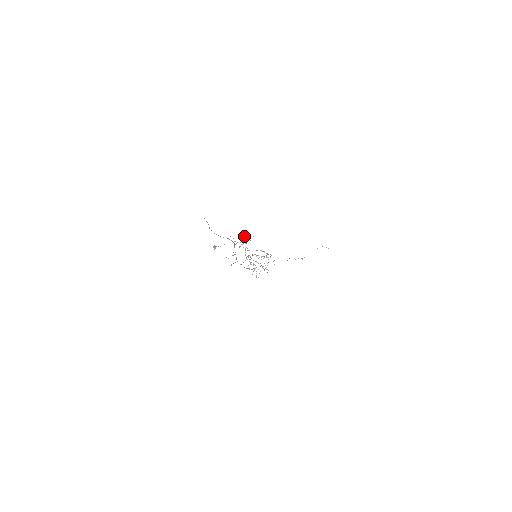
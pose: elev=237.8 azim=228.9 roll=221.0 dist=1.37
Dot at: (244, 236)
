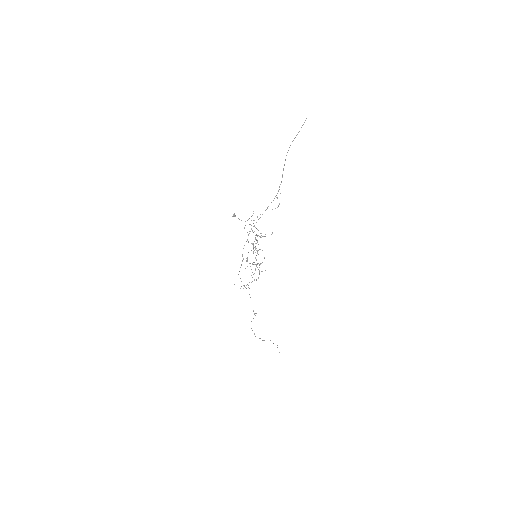
Dot at: occluded
